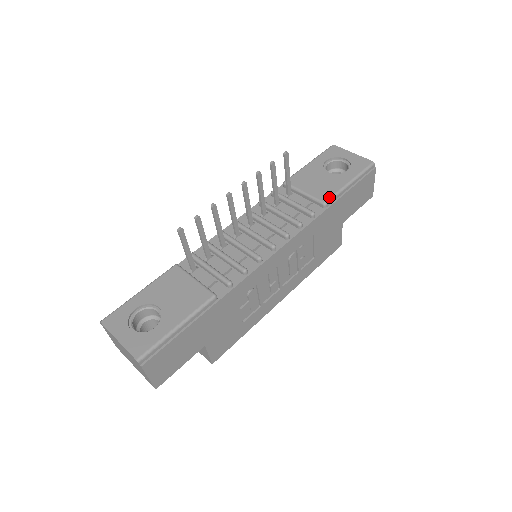
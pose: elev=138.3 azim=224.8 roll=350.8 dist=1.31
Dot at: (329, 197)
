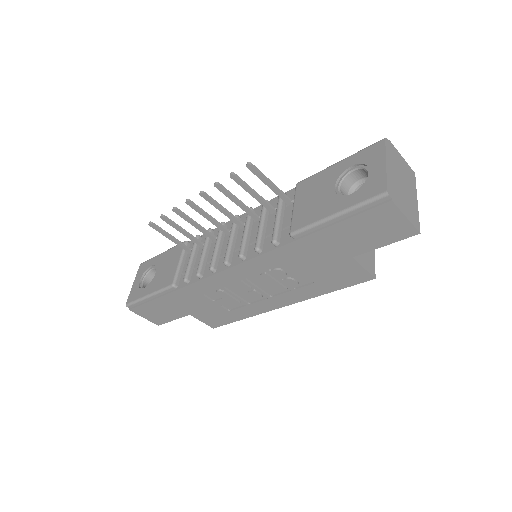
Dot at: (299, 228)
